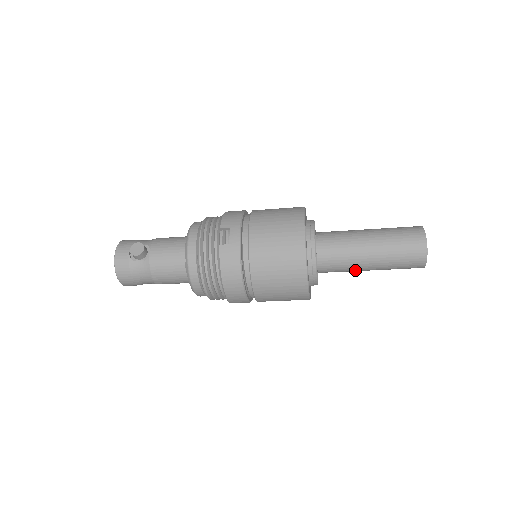
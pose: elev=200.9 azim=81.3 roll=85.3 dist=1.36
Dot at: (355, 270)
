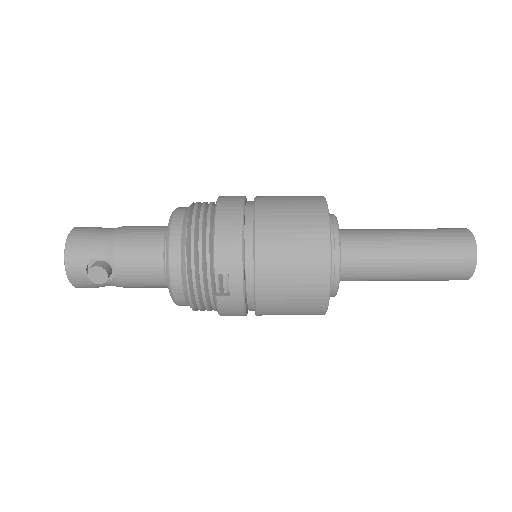
Dot at: occluded
